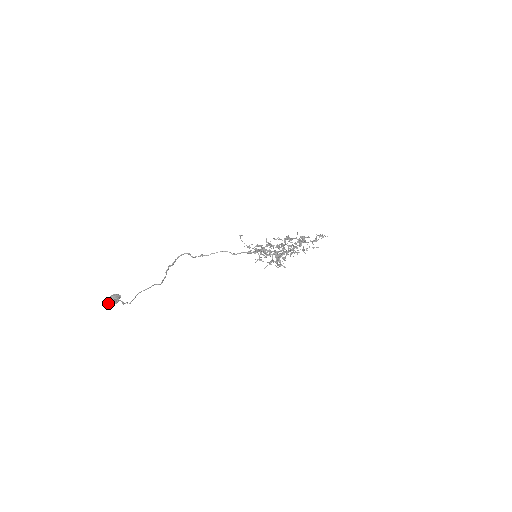
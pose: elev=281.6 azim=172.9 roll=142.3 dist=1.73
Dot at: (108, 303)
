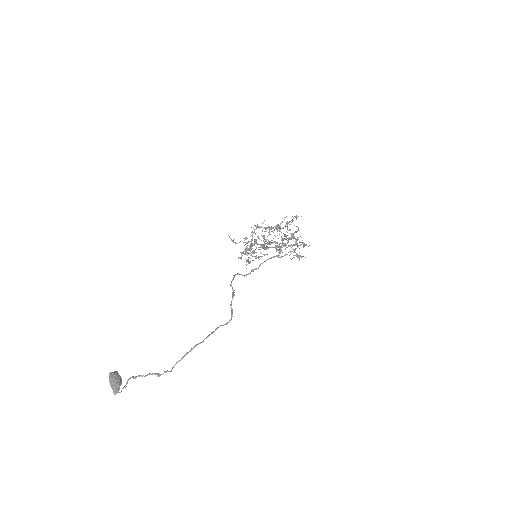
Dot at: (114, 389)
